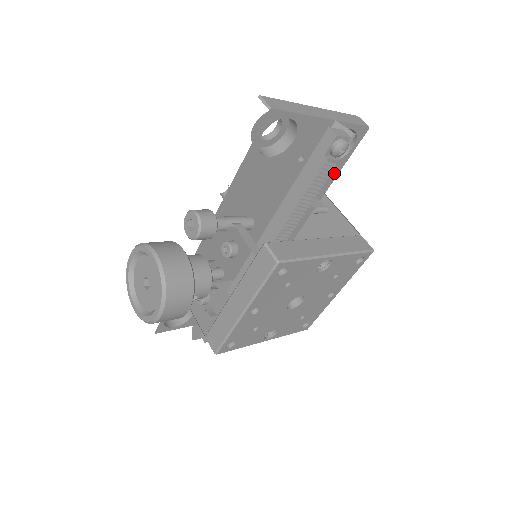
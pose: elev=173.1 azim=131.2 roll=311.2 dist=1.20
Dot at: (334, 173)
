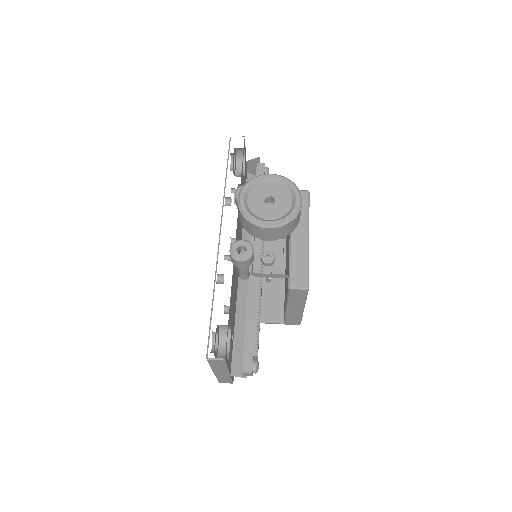
Dot at: occluded
